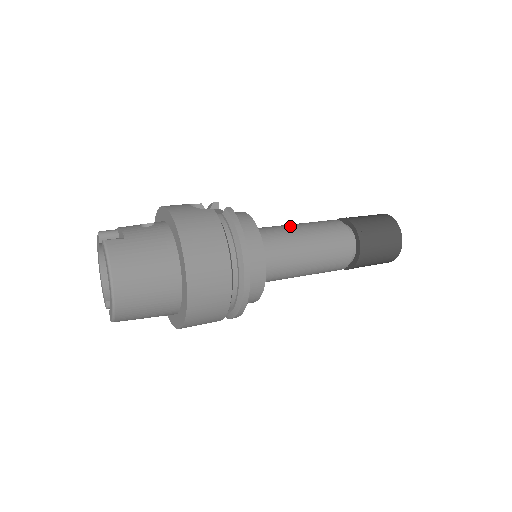
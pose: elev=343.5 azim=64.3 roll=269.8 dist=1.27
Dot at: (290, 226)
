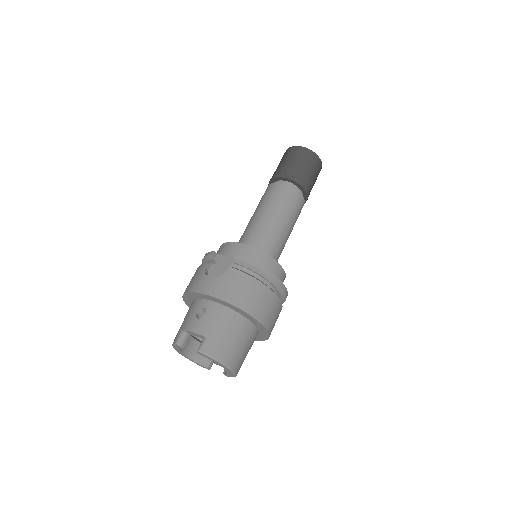
Dot at: (261, 220)
